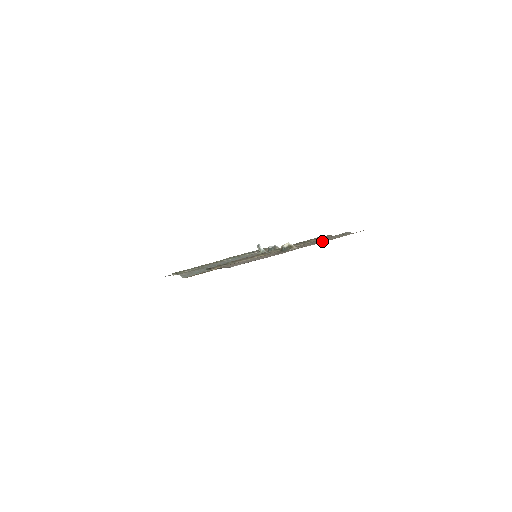
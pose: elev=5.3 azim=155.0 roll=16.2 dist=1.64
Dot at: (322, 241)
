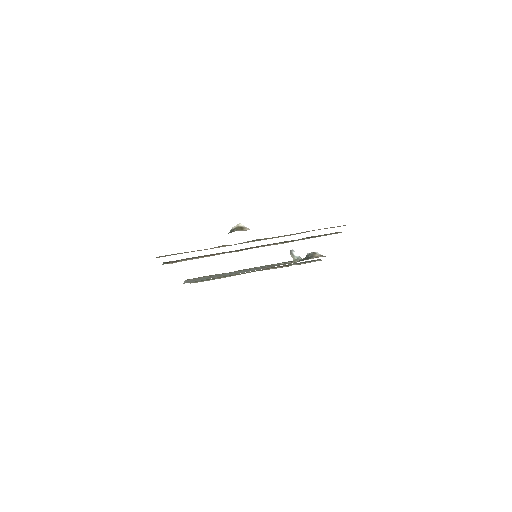
Dot at: occluded
